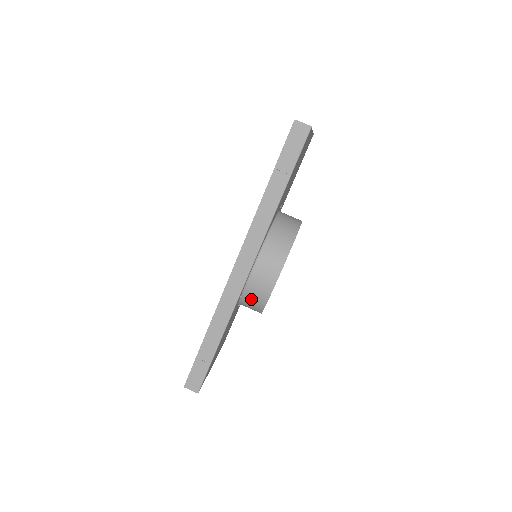
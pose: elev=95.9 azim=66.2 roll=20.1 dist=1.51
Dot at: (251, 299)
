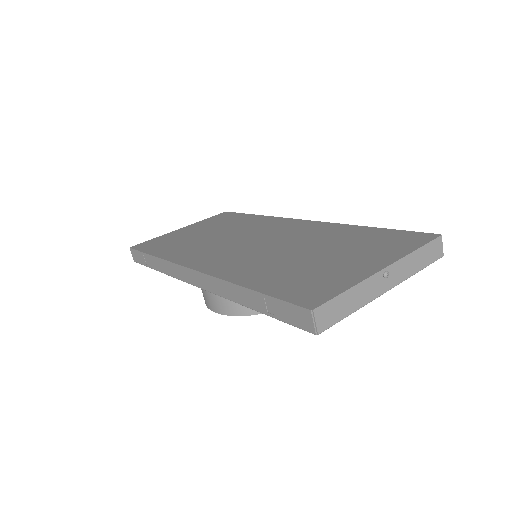
Dot at: occluded
